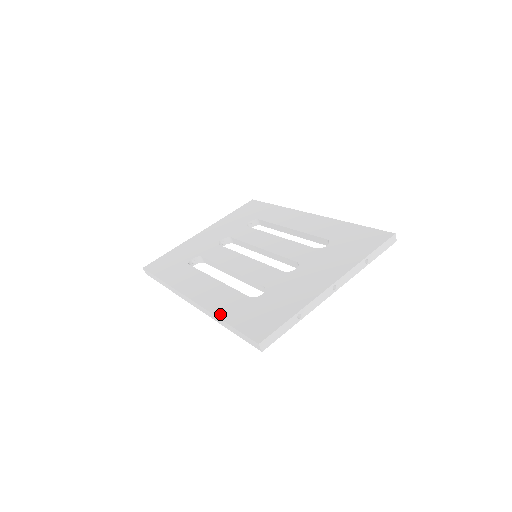
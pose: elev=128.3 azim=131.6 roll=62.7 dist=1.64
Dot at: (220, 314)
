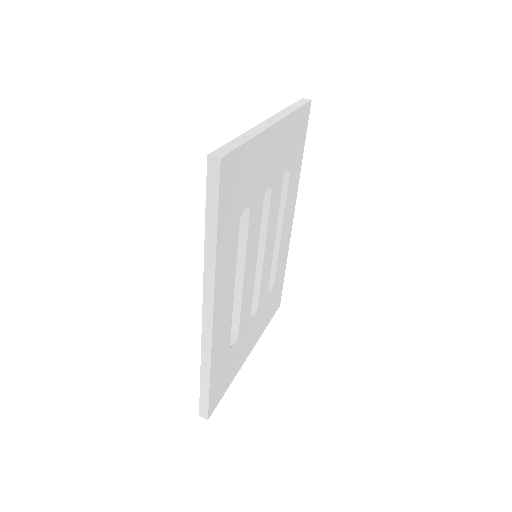
Dot at: (206, 245)
